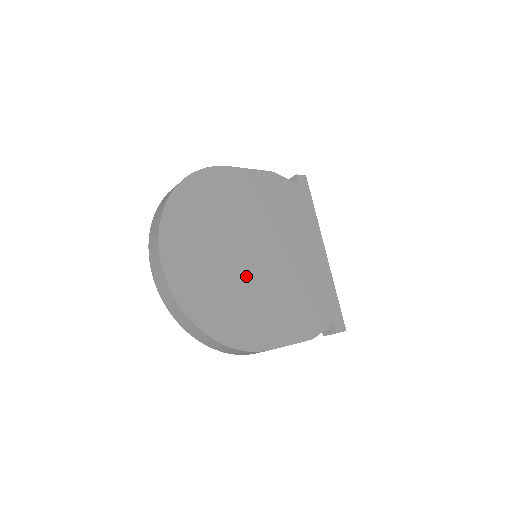
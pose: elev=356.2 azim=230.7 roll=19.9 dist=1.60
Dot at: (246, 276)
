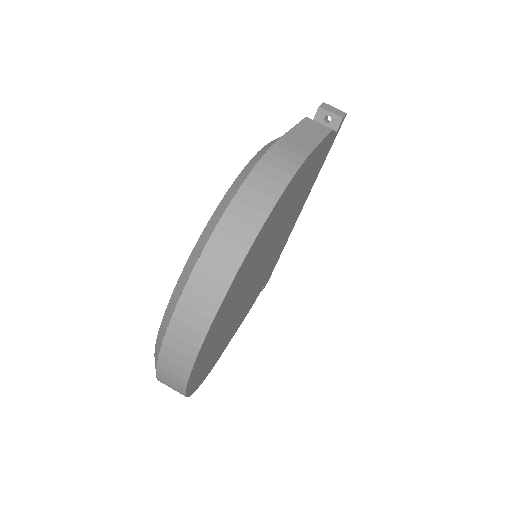
Dot at: (244, 300)
